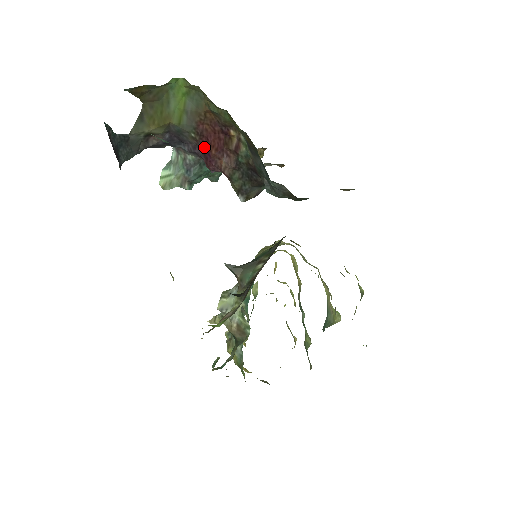
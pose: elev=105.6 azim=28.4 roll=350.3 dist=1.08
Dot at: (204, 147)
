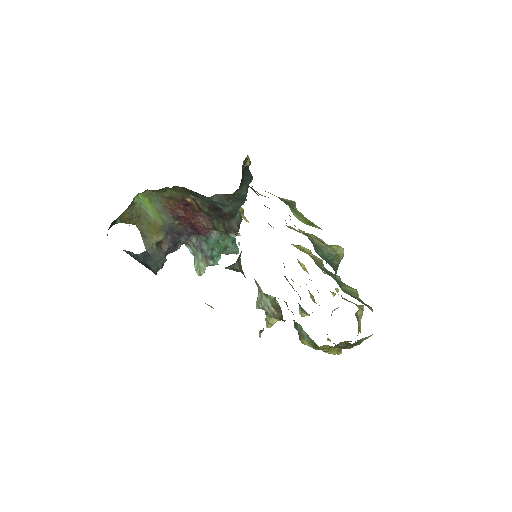
Dot at: (188, 224)
